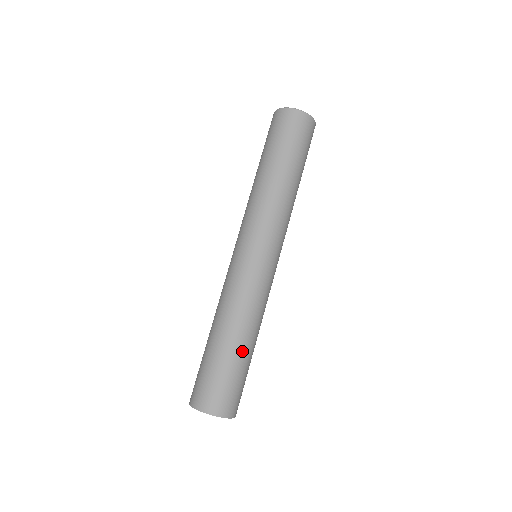
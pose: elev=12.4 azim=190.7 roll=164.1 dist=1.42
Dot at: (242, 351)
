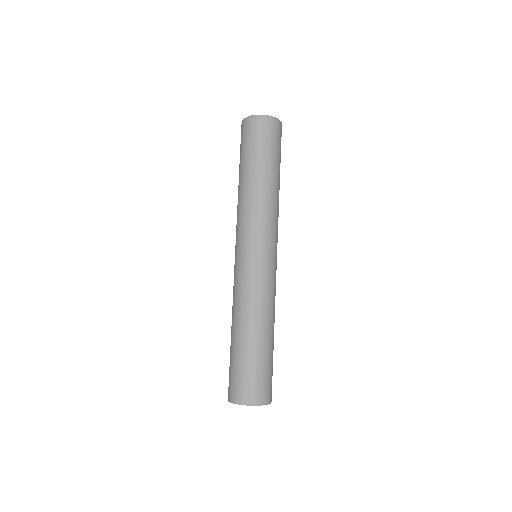
Dot at: (242, 343)
